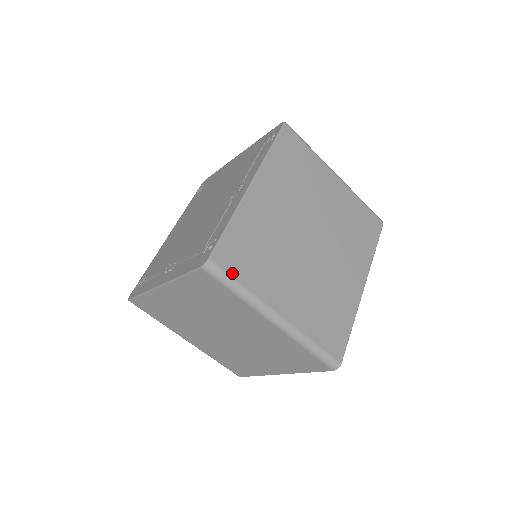
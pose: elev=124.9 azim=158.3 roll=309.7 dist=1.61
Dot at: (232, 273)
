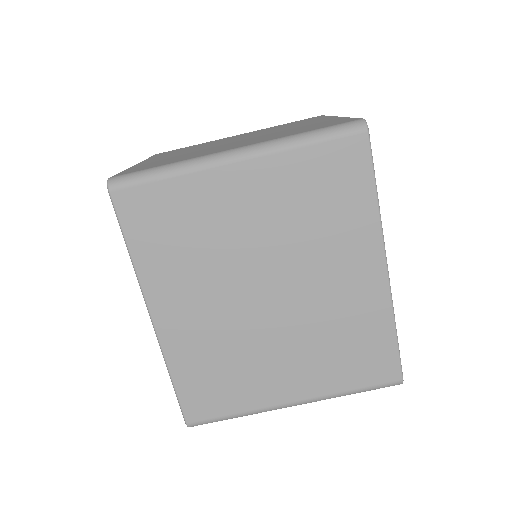
Dot at: (215, 415)
